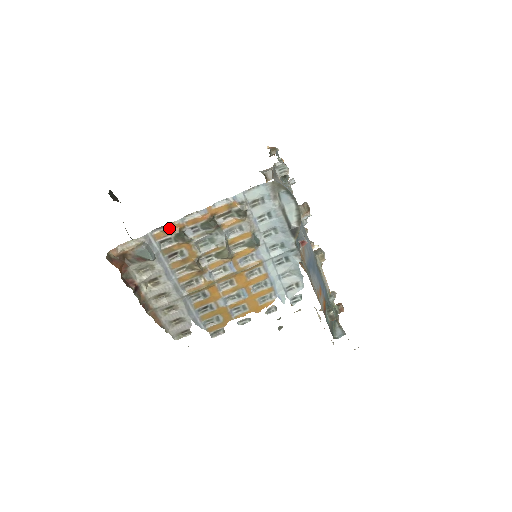
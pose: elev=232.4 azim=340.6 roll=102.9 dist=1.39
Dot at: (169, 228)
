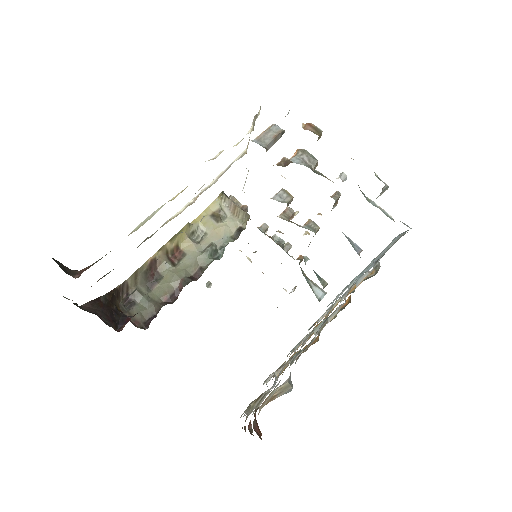
Dot at: (311, 343)
